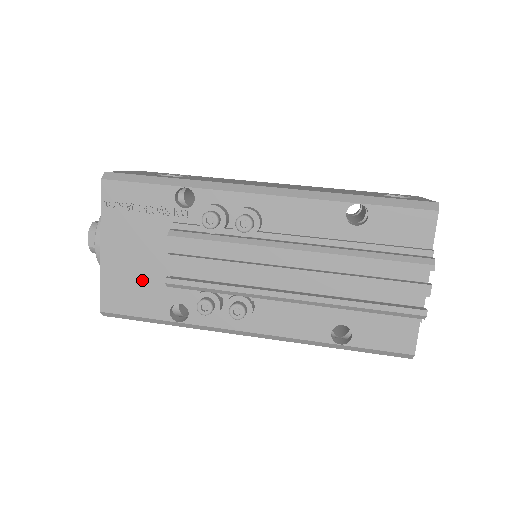
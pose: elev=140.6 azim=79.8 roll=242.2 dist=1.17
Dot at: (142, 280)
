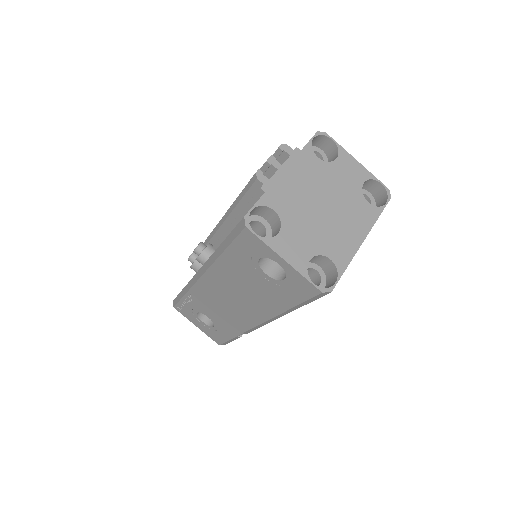
Dot at: occluded
